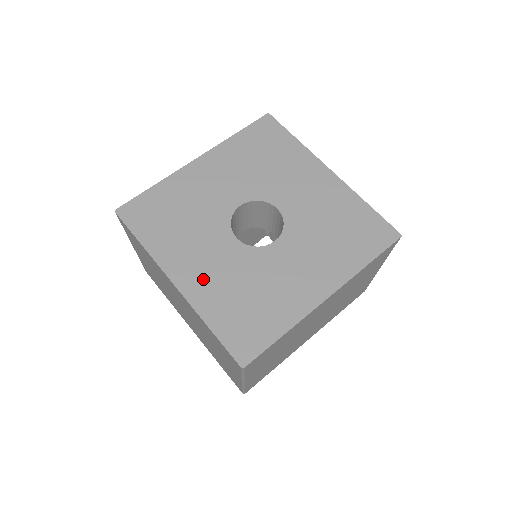
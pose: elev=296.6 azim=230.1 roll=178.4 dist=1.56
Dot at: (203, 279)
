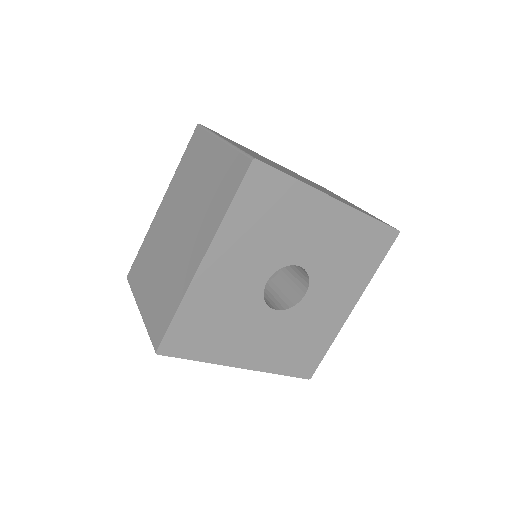
Dot at: (262, 352)
